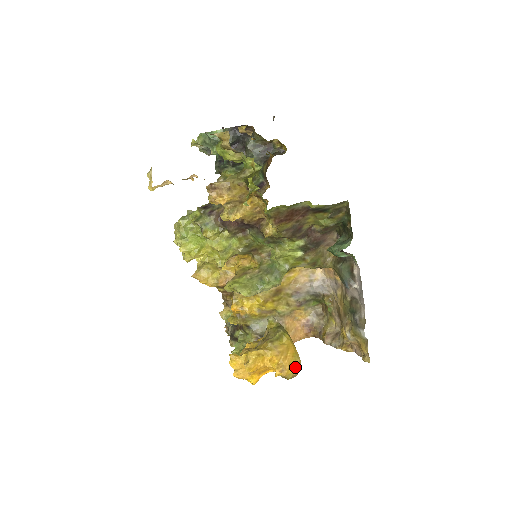
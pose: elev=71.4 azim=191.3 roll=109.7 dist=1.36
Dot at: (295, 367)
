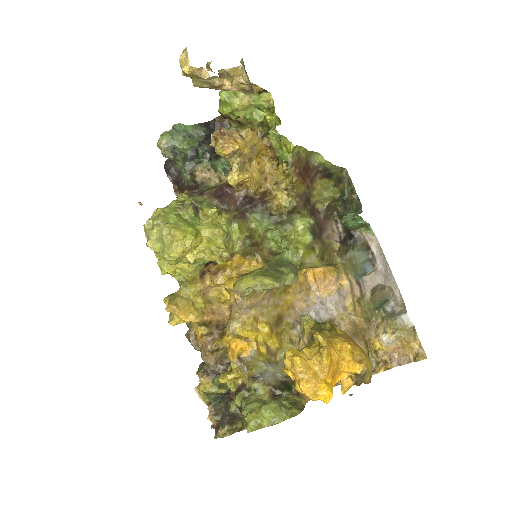
Dot at: (368, 360)
